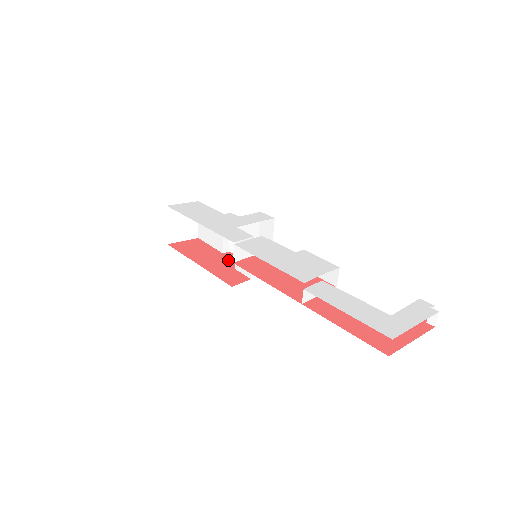
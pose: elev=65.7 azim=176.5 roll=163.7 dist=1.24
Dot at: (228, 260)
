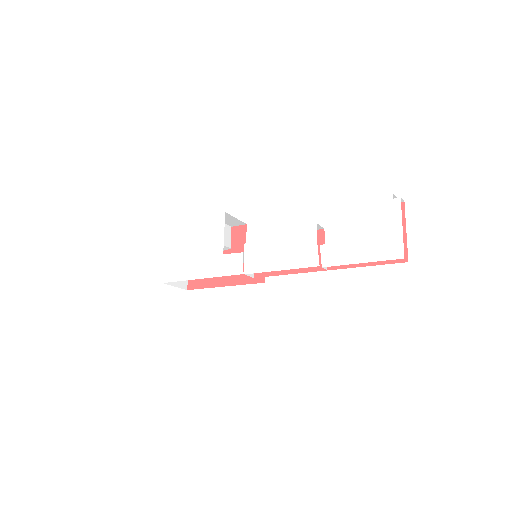
Dot at: occluded
